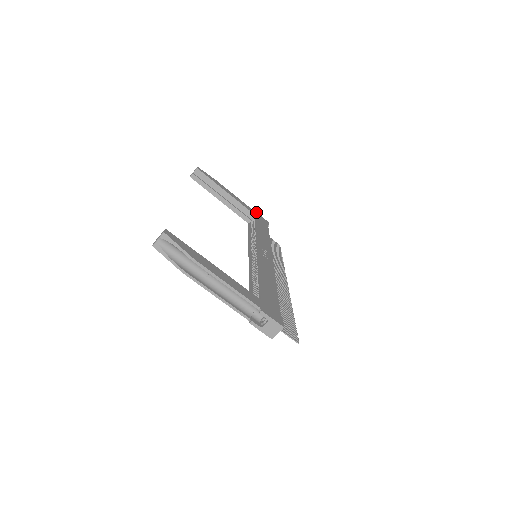
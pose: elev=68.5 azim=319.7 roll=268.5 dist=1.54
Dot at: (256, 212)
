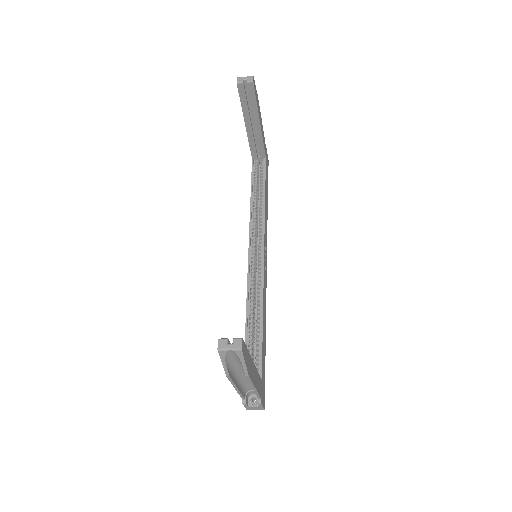
Dot at: occluded
